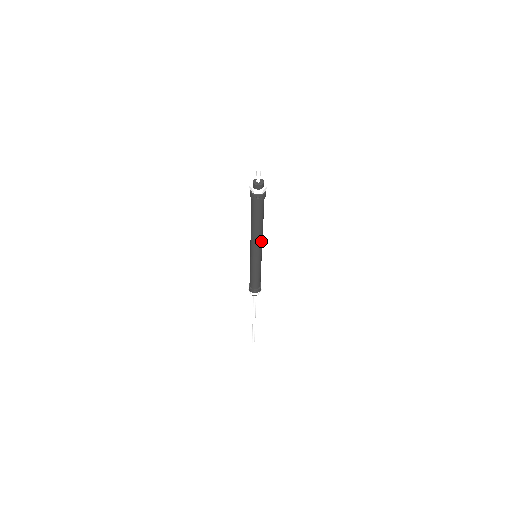
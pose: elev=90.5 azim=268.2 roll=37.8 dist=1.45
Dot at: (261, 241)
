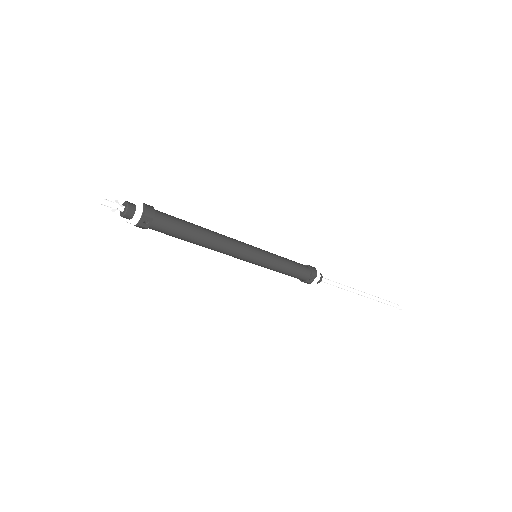
Dot at: (231, 243)
